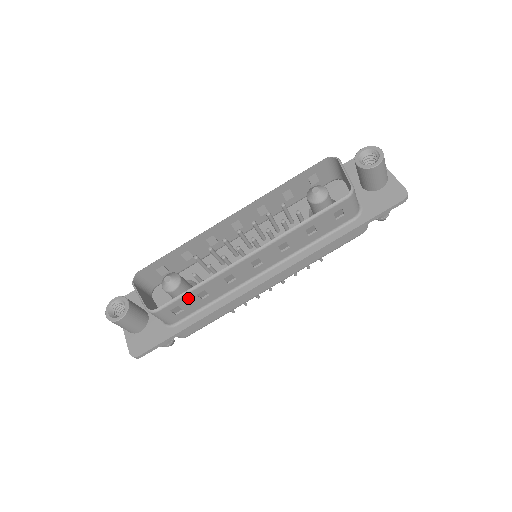
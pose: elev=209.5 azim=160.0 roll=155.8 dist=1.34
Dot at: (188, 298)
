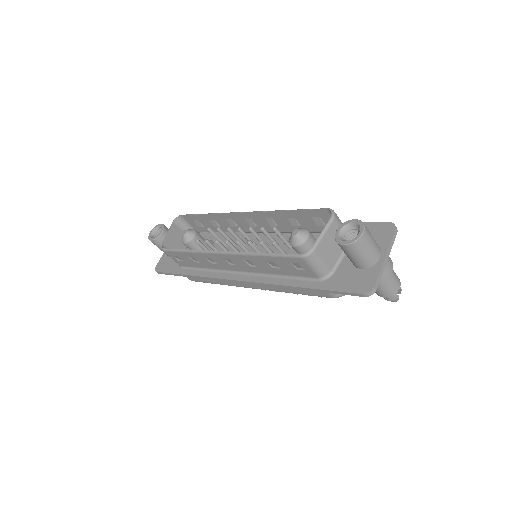
Dot at: (183, 255)
